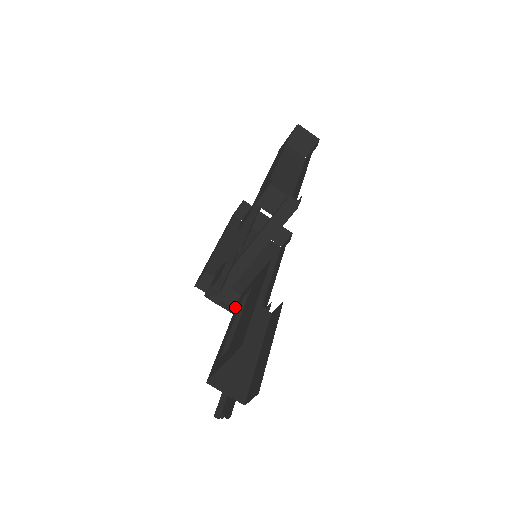
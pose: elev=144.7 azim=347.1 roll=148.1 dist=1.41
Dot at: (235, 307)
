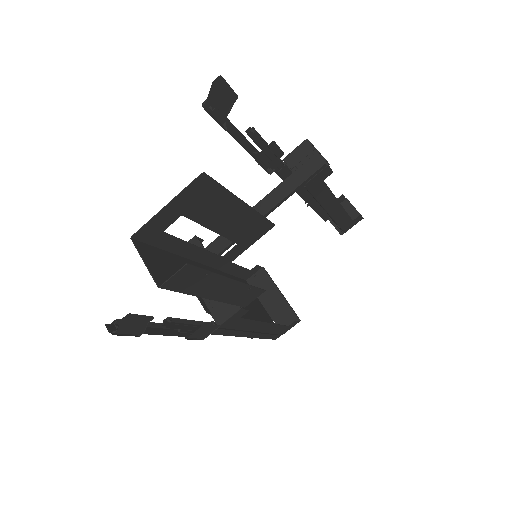
Dot at: occluded
